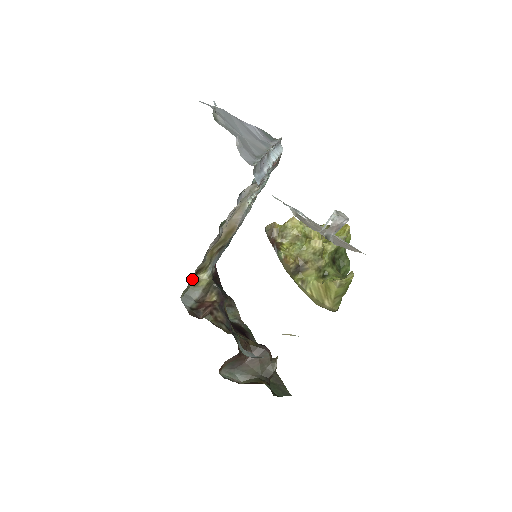
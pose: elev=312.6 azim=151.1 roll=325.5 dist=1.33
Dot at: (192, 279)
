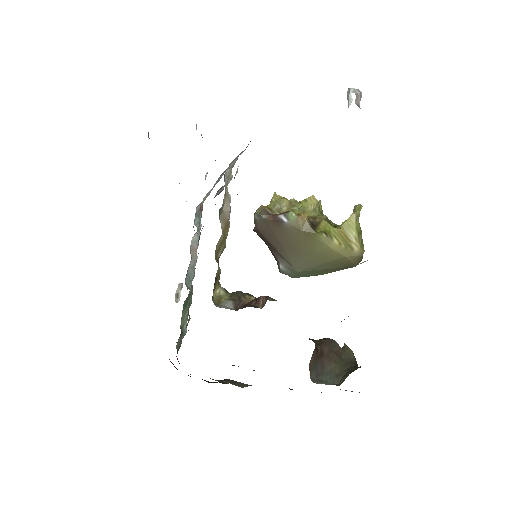
Dot at: occluded
